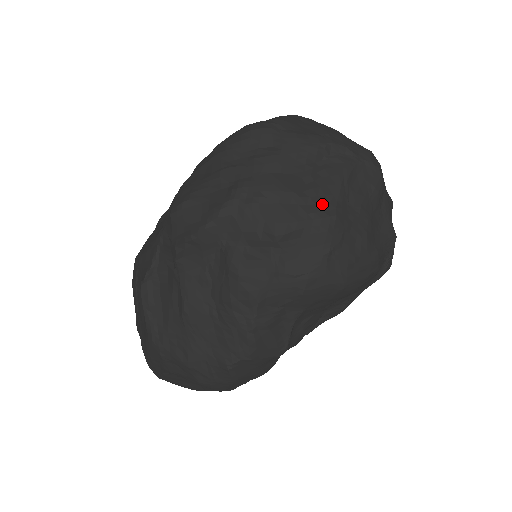
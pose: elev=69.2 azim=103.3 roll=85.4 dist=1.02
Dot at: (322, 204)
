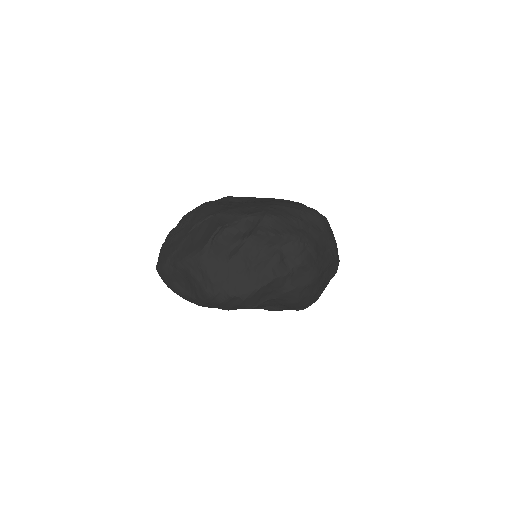
Dot at: (320, 267)
